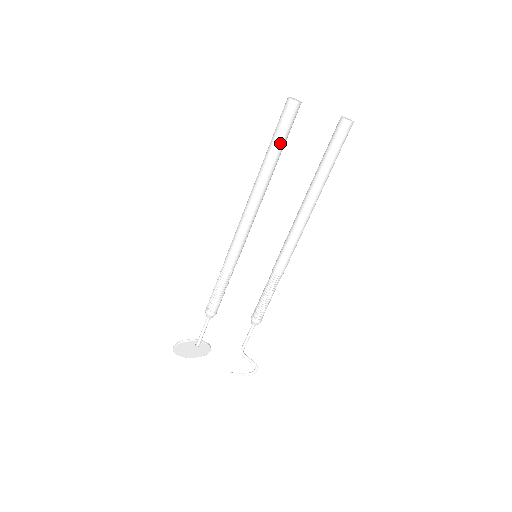
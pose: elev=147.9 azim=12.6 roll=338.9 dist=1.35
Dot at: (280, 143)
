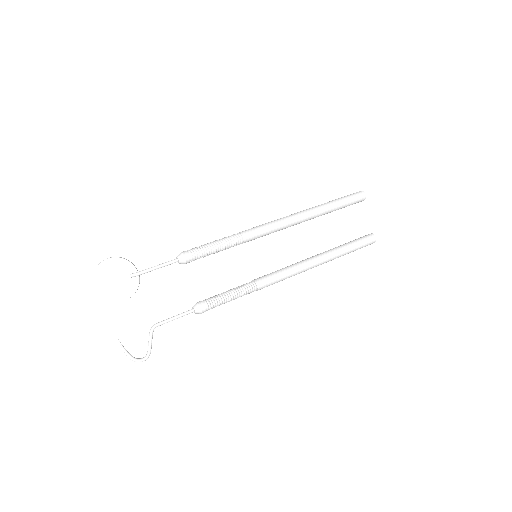
Dot at: (341, 204)
